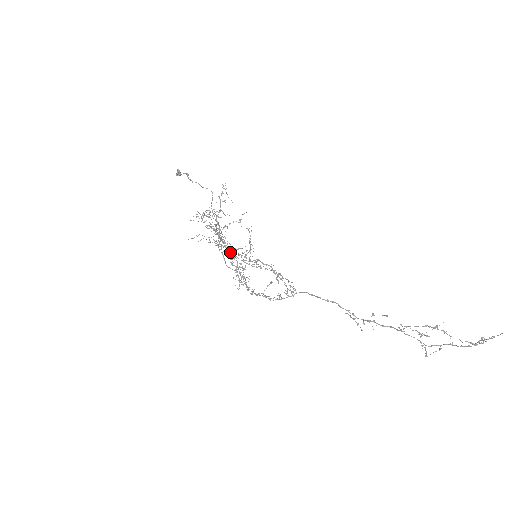
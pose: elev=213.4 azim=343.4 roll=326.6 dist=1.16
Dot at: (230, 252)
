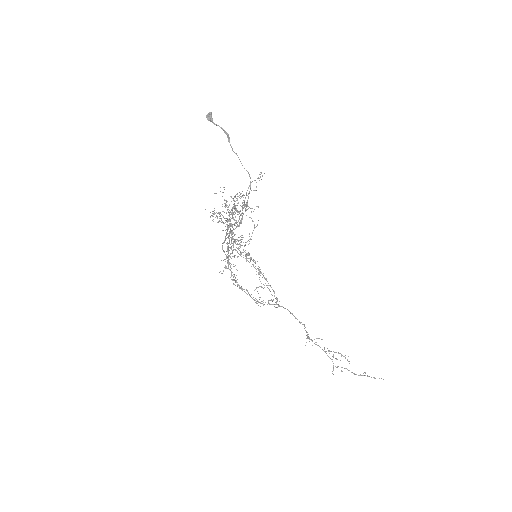
Dot at: occluded
